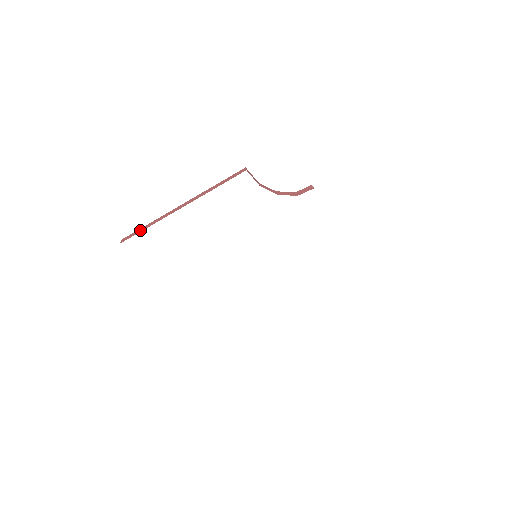
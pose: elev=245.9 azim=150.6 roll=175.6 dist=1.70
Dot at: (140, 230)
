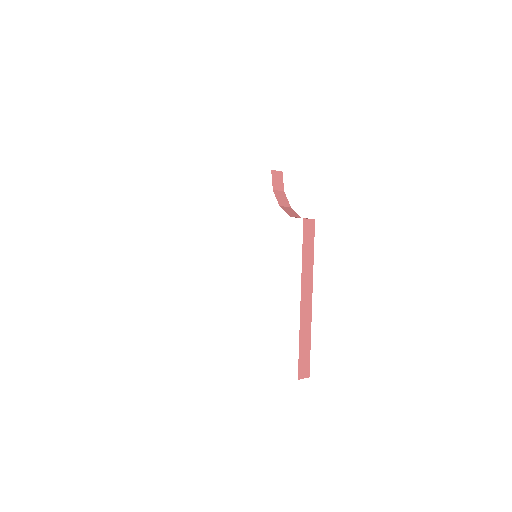
Dot at: occluded
